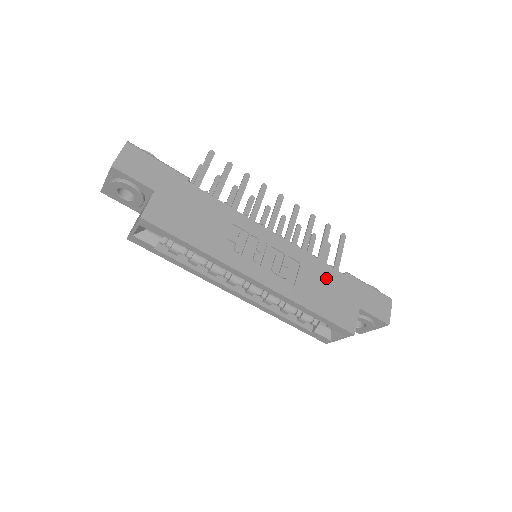
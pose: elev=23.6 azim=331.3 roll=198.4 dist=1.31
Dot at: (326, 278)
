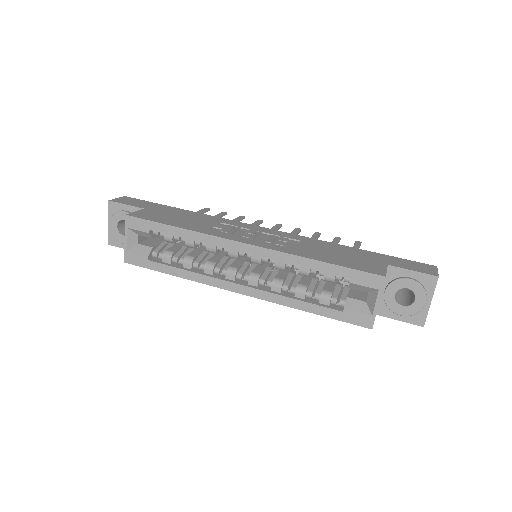
Dot at: (335, 249)
